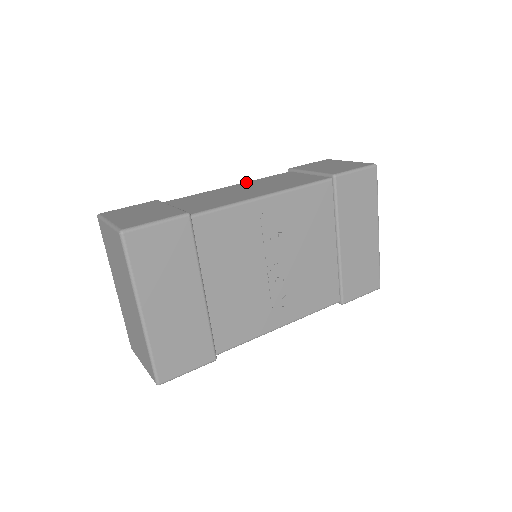
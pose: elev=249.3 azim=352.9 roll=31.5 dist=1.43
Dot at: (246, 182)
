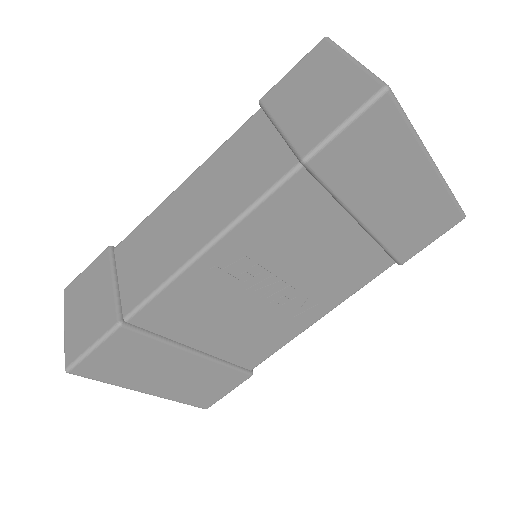
Dot at: (200, 167)
